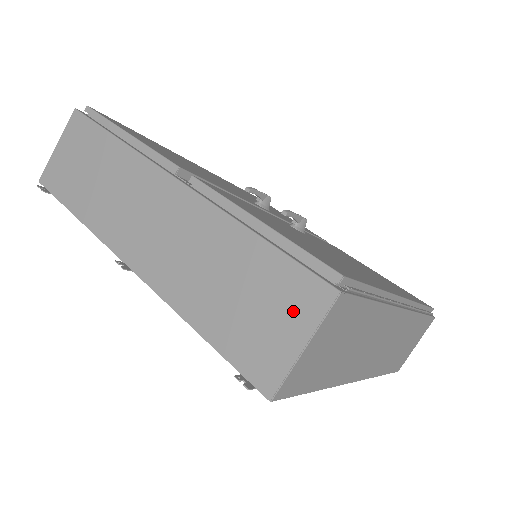
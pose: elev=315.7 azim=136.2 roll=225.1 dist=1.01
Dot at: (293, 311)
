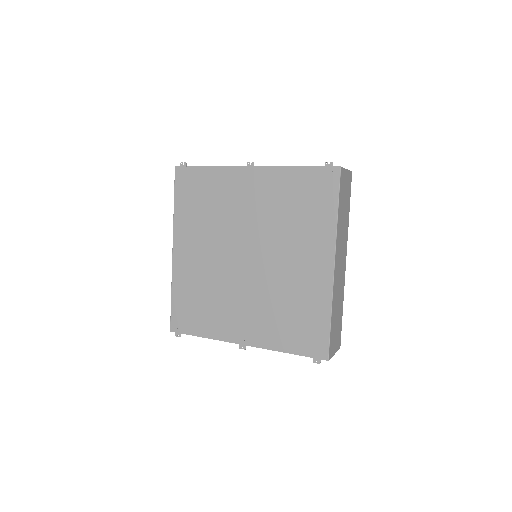
Dot at: occluded
